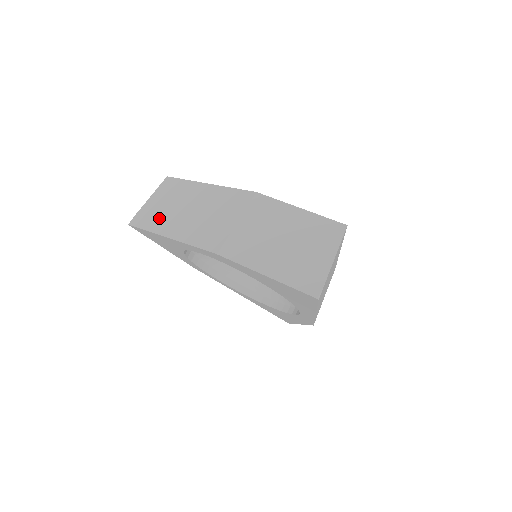
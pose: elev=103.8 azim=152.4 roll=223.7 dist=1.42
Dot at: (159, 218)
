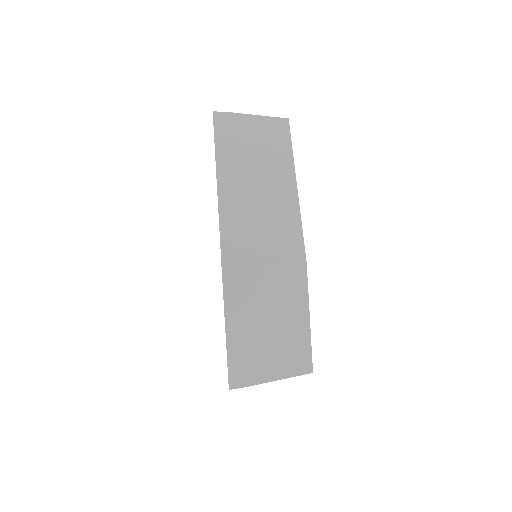
Dot at: occluded
